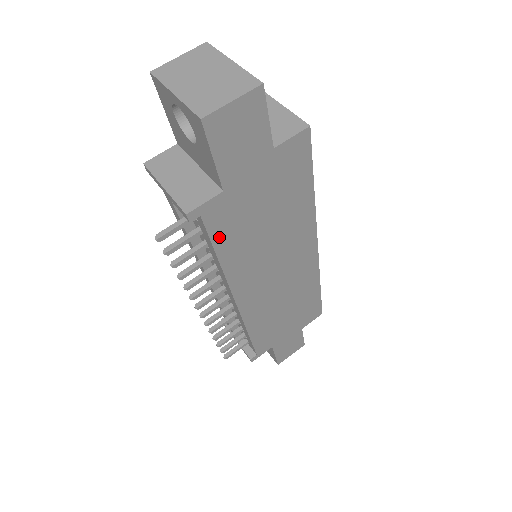
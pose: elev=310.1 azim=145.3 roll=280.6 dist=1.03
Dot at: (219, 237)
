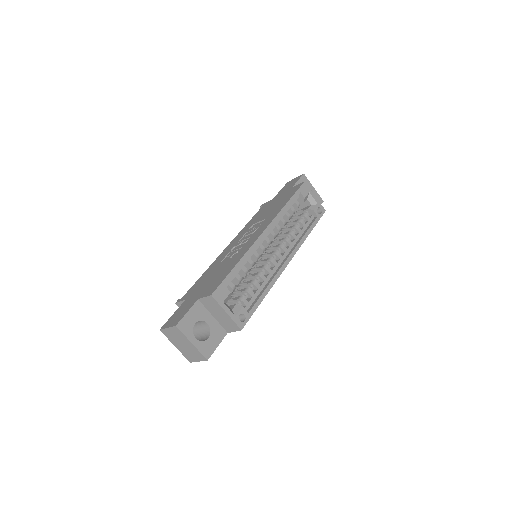
Dot at: occluded
